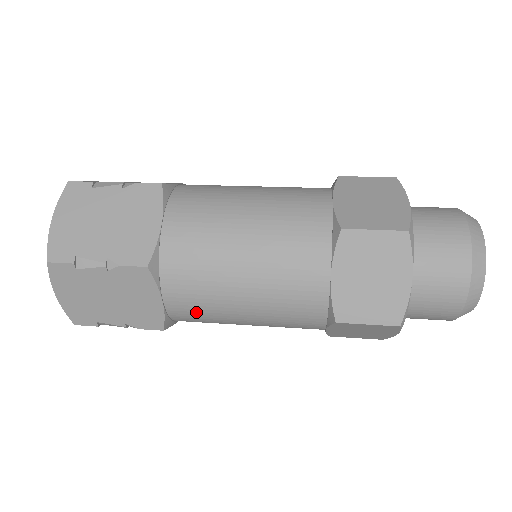
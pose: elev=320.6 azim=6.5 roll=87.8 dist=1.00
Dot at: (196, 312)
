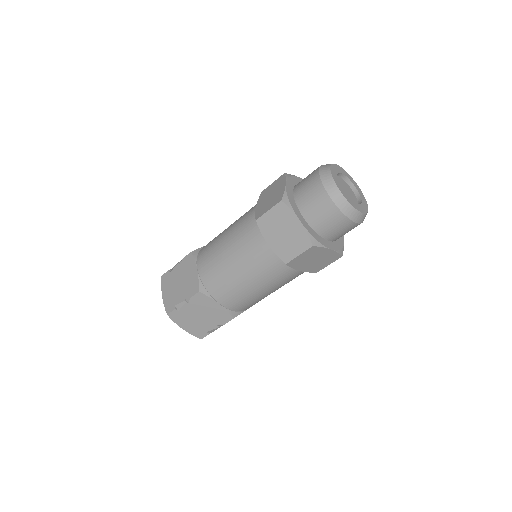
Dot at: occluded
